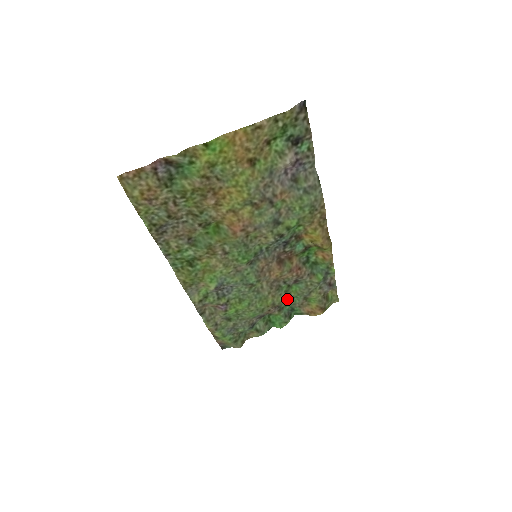
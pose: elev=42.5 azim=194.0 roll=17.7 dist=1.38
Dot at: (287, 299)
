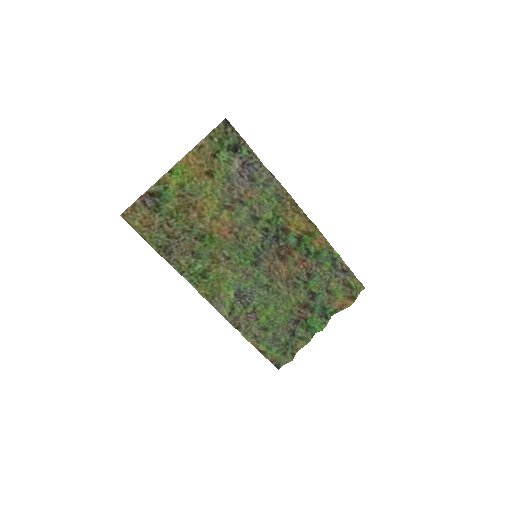
Dot at: (310, 296)
